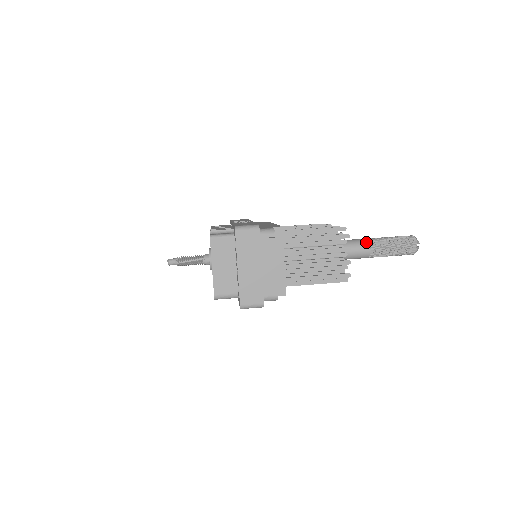
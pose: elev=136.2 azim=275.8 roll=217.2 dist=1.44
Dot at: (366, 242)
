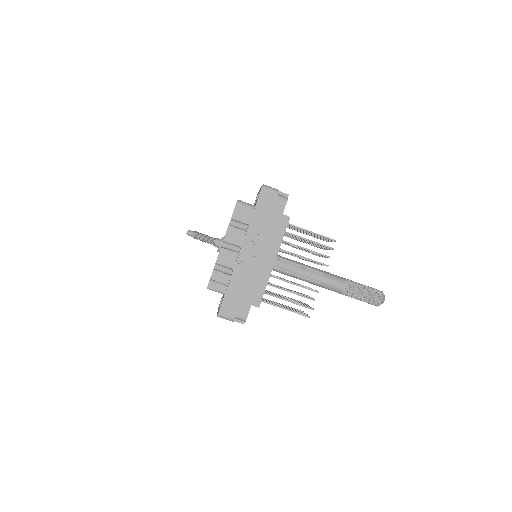
Dot at: (340, 292)
